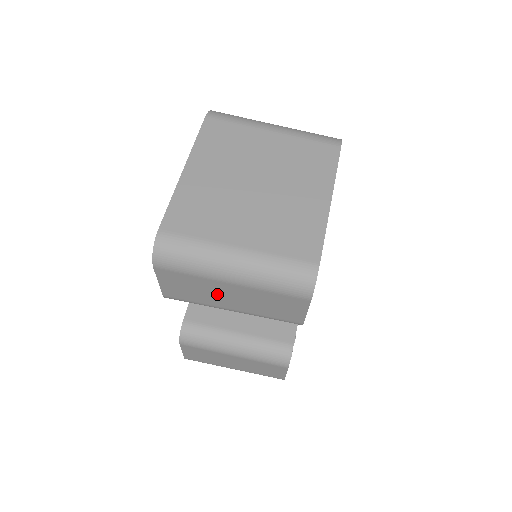
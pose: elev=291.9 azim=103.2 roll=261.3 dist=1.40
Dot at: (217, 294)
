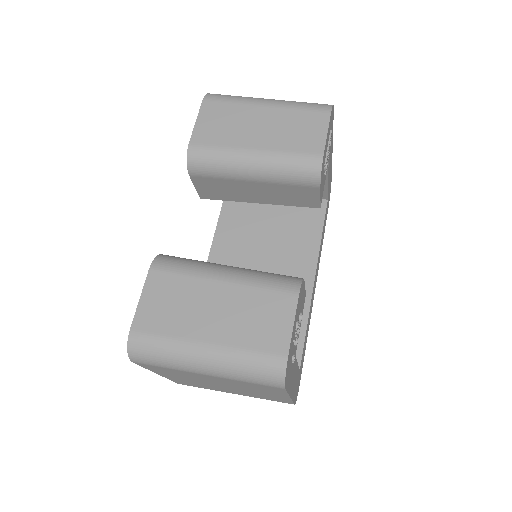
Dot at: (247, 126)
